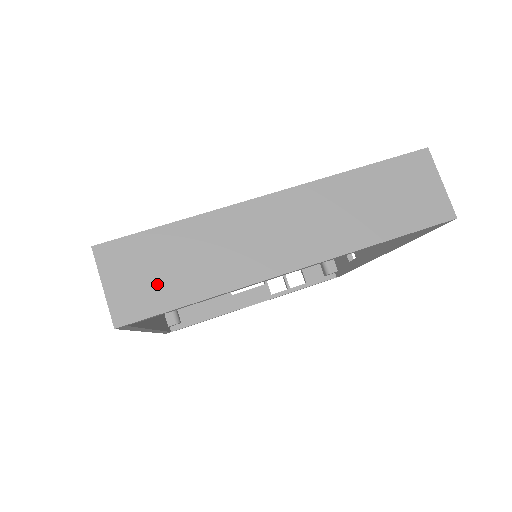
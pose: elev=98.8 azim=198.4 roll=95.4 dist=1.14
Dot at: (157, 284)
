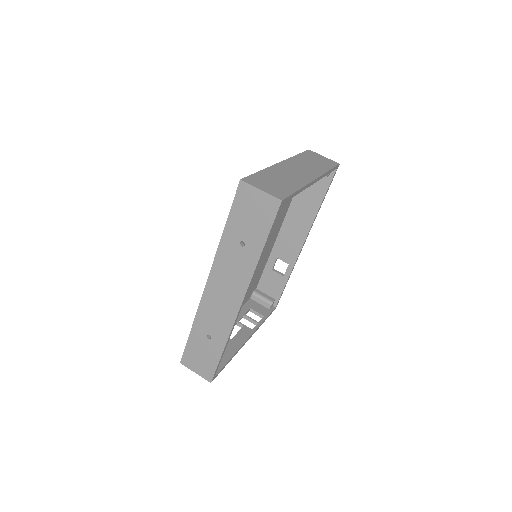
Dot at: (278, 187)
